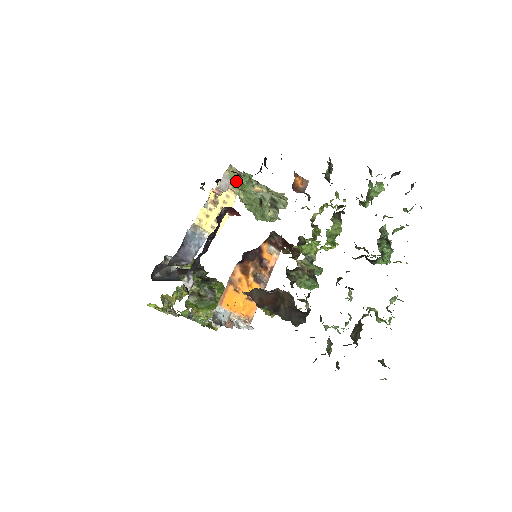
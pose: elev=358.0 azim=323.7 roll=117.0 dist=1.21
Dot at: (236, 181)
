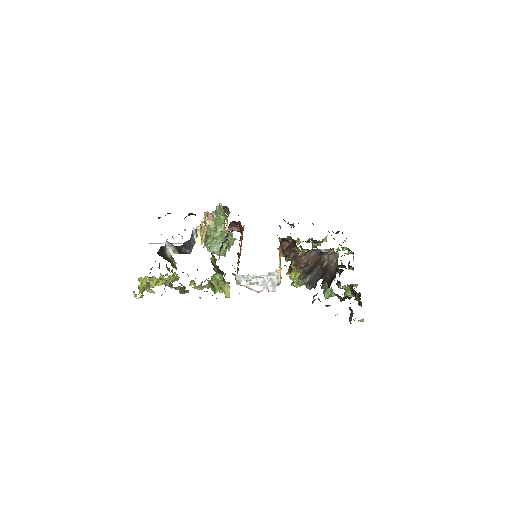
Dot at: (217, 216)
